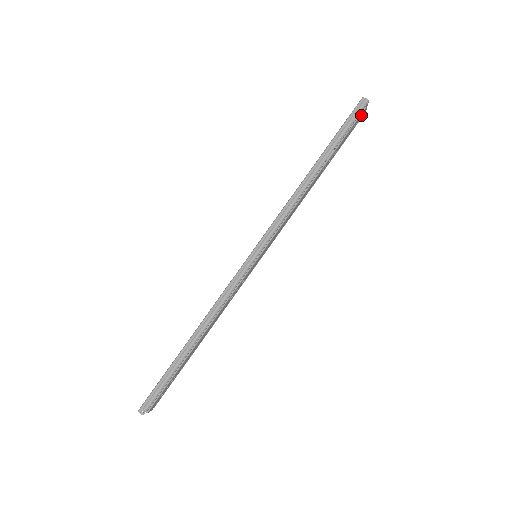
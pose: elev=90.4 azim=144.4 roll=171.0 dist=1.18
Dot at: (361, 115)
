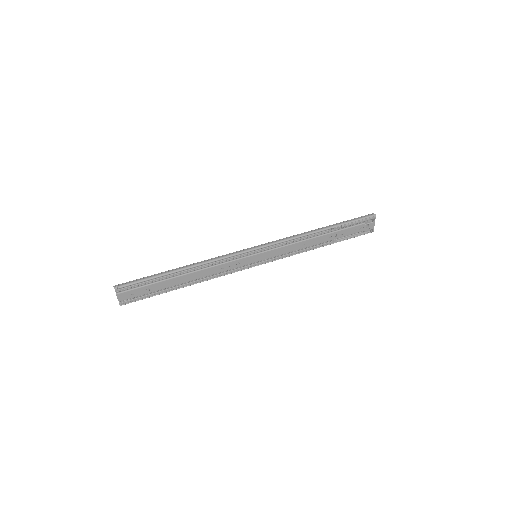
Dot at: (369, 226)
